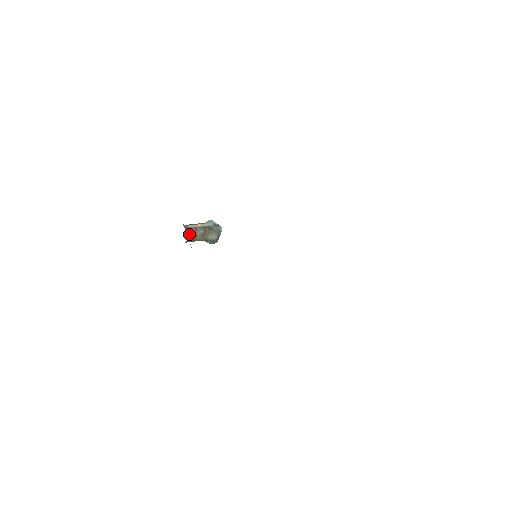
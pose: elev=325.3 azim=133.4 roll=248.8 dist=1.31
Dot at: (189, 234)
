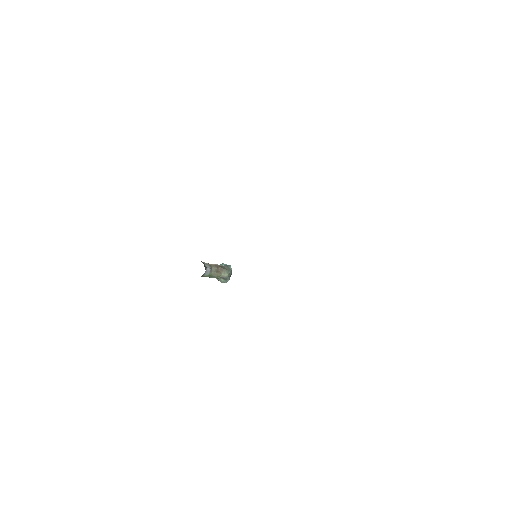
Dot at: (205, 267)
